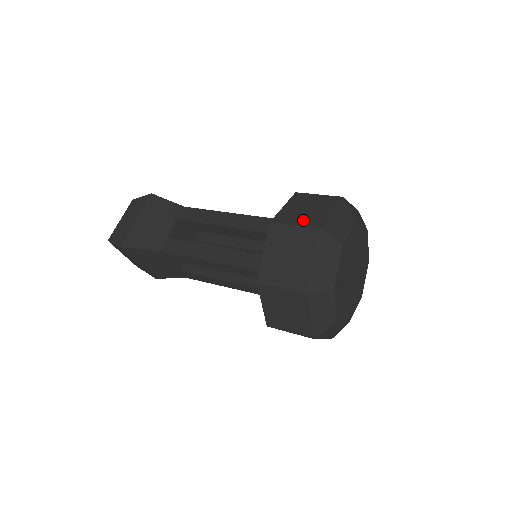
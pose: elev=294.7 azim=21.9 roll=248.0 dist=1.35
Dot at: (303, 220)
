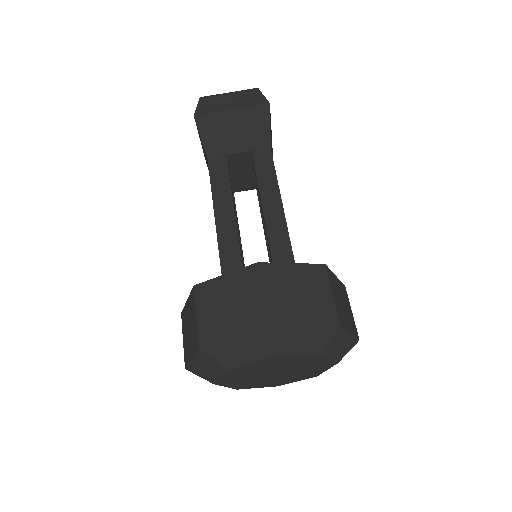
Dot at: (276, 298)
